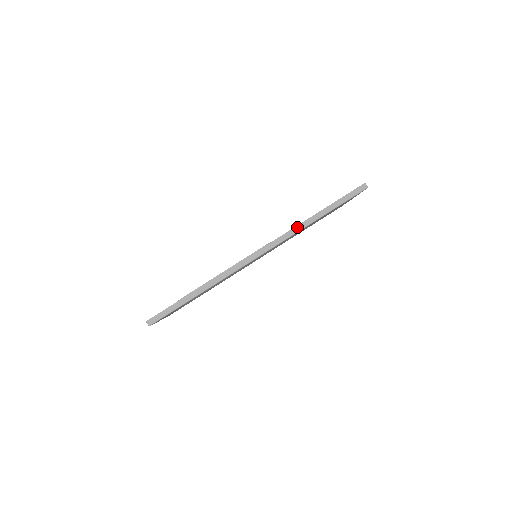
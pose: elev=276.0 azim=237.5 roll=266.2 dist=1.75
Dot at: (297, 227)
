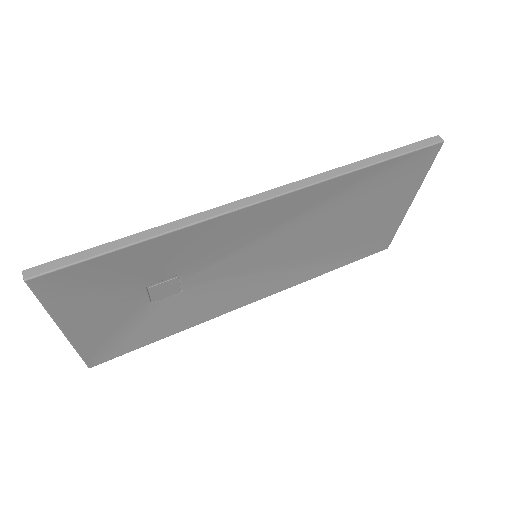
Dot at: (331, 171)
